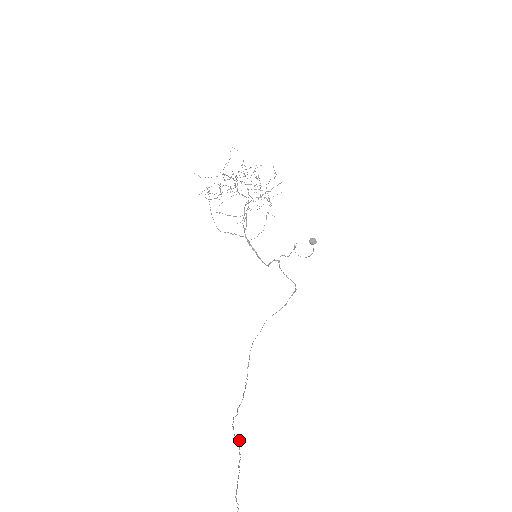
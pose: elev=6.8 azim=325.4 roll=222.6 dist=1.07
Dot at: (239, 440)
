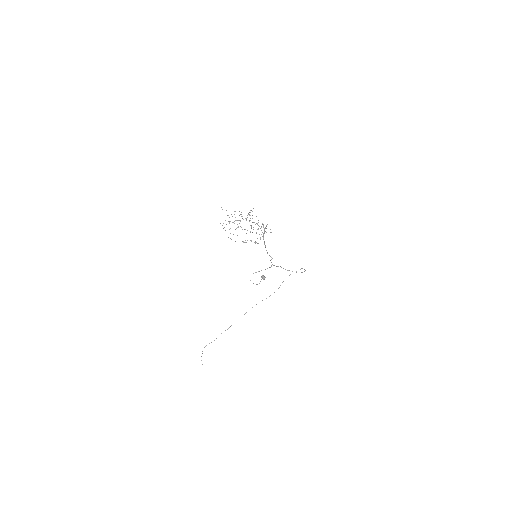
Dot at: occluded
